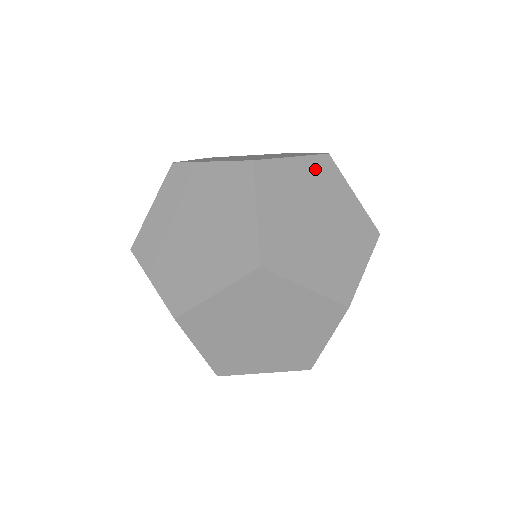
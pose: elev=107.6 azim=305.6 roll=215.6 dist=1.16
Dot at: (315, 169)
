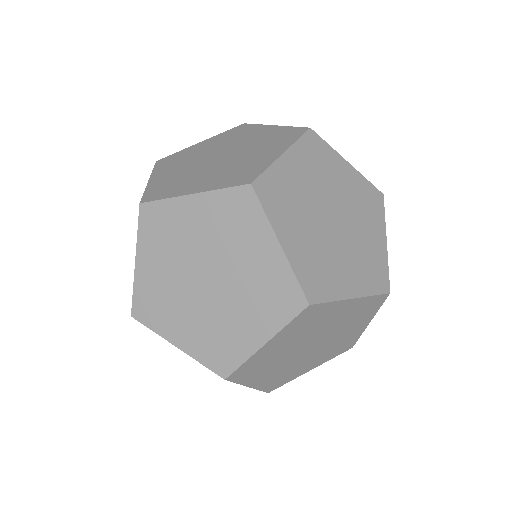
Dot at: (307, 156)
